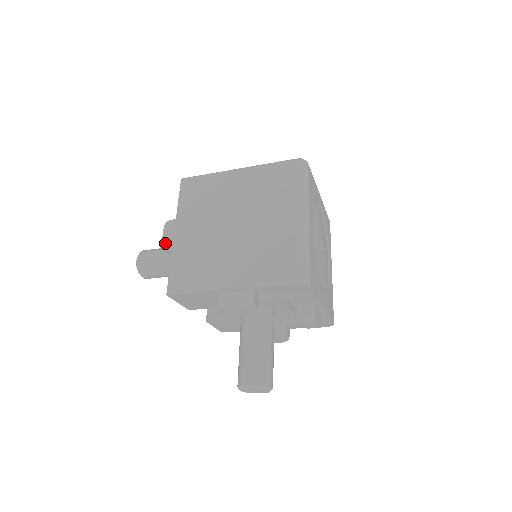
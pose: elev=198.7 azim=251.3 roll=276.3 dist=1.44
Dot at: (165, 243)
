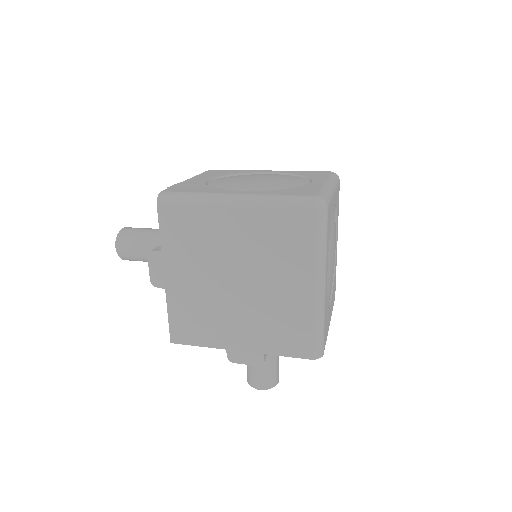
Dot at: (154, 279)
